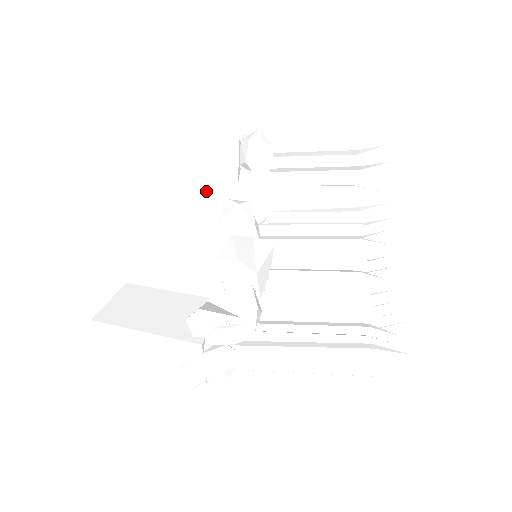
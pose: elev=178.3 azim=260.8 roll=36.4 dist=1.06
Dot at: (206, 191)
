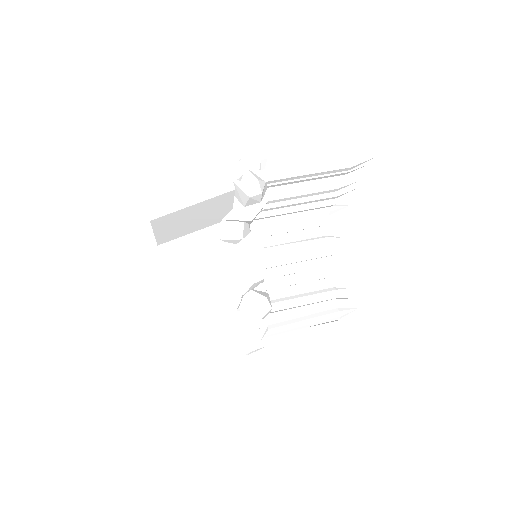
Dot at: (204, 224)
